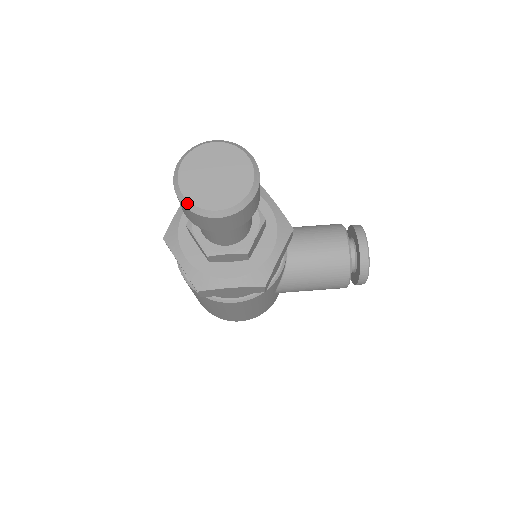
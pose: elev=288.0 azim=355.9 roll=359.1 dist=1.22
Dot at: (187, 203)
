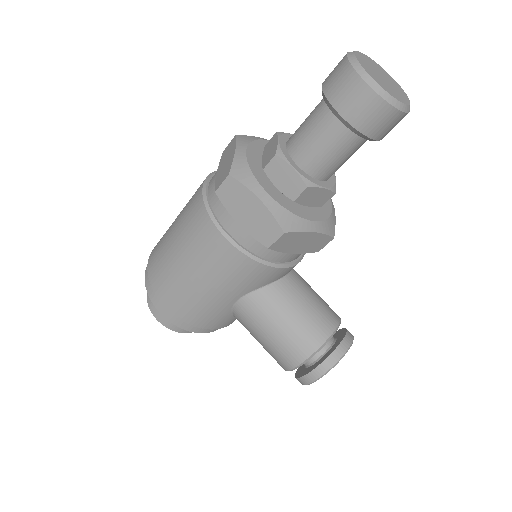
Dot at: (354, 59)
